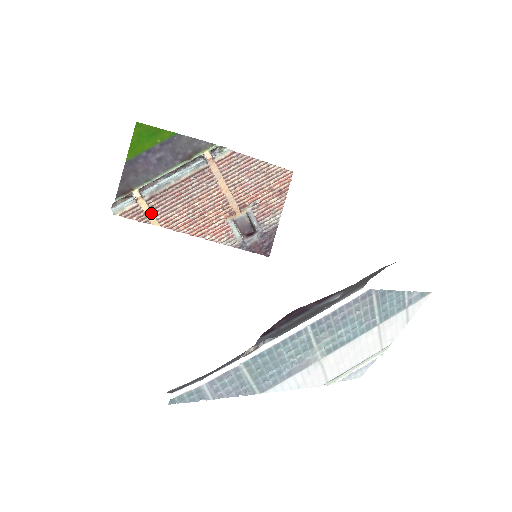
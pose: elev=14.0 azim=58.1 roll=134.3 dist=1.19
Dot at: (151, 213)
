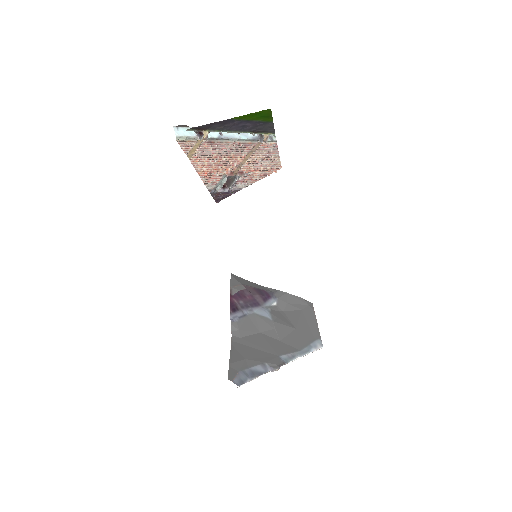
Dot at: (195, 149)
